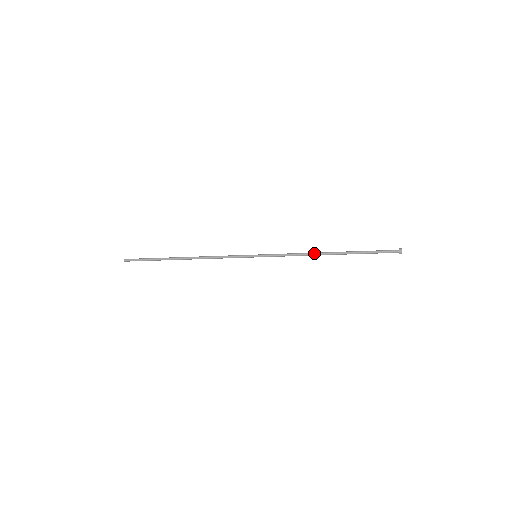
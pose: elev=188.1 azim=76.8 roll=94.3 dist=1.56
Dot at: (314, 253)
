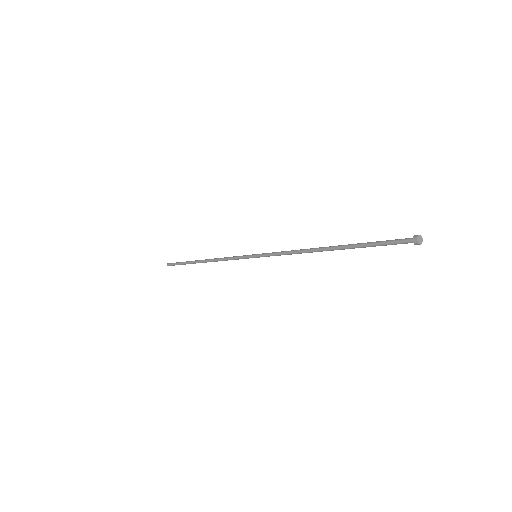
Dot at: (308, 249)
